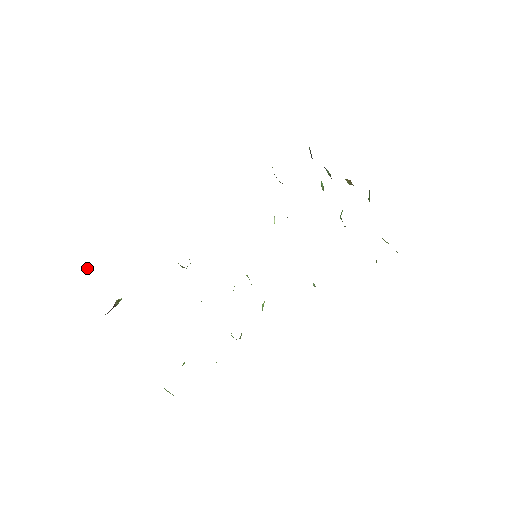
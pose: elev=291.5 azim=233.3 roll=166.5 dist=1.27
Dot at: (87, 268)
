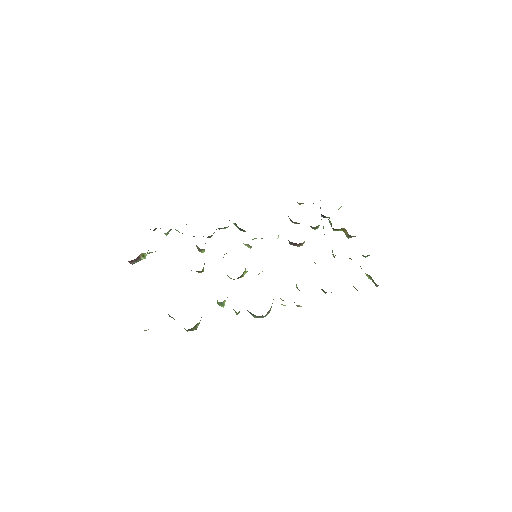
Dot at: occluded
